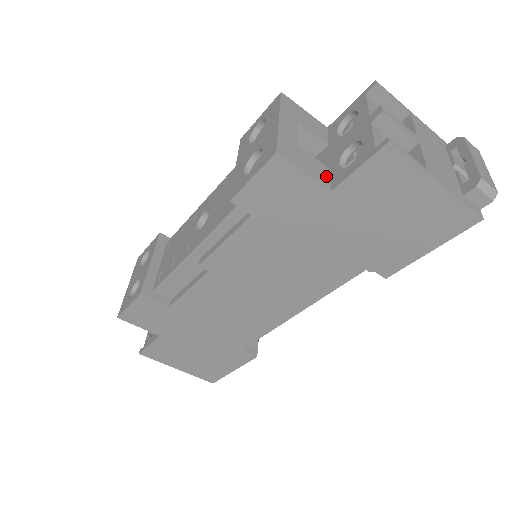
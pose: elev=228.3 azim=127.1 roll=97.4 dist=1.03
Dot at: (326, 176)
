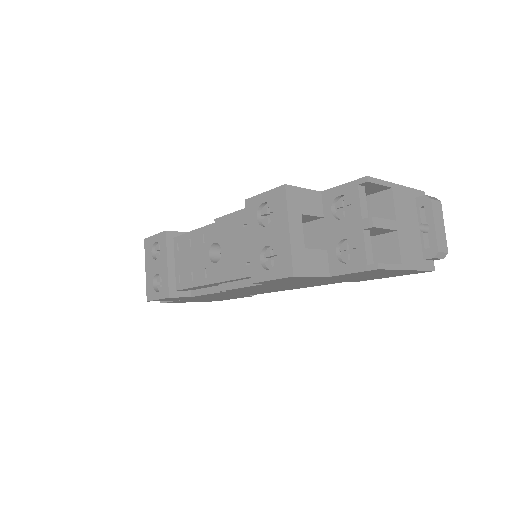
Dot at: (326, 263)
